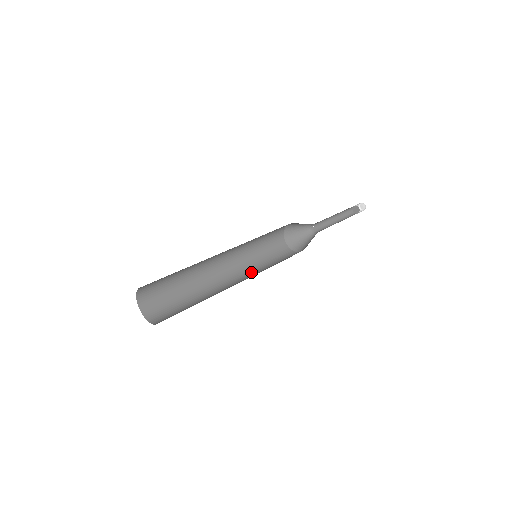
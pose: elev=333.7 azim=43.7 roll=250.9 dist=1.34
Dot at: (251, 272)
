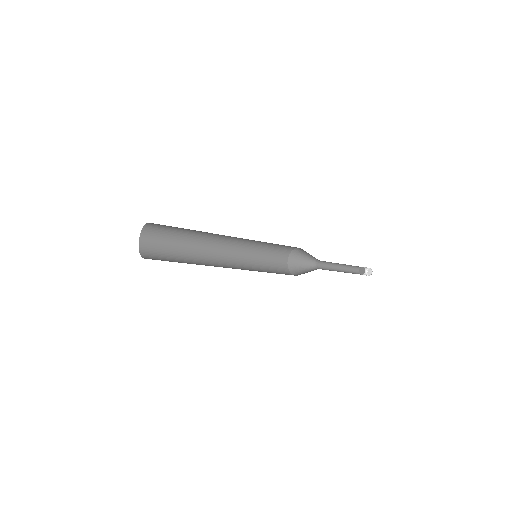
Dot at: occluded
